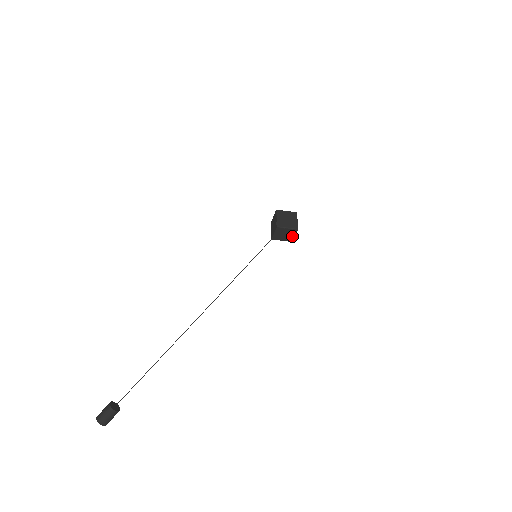
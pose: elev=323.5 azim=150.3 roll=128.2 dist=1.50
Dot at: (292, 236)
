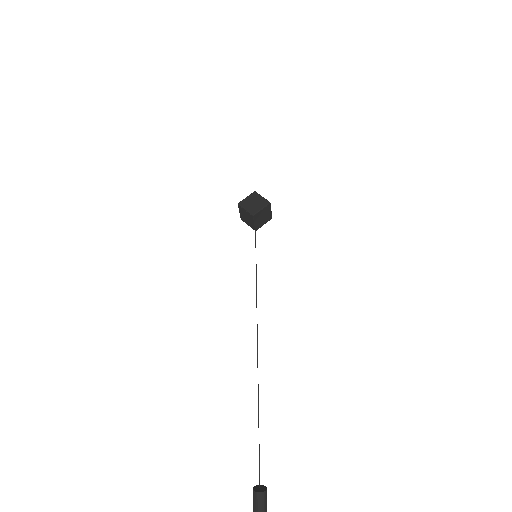
Dot at: (269, 213)
